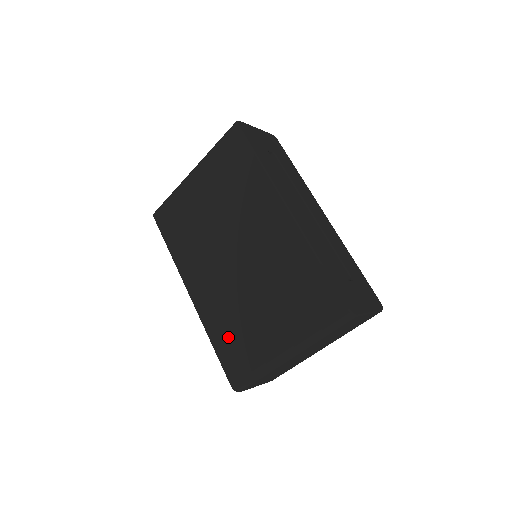
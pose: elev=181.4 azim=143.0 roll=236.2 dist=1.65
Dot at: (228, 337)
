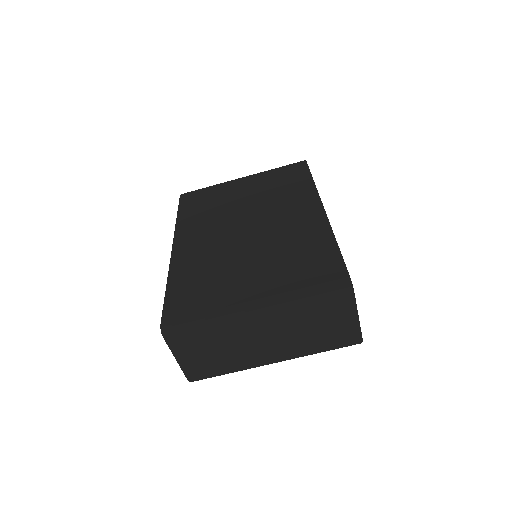
Dot at: (192, 282)
